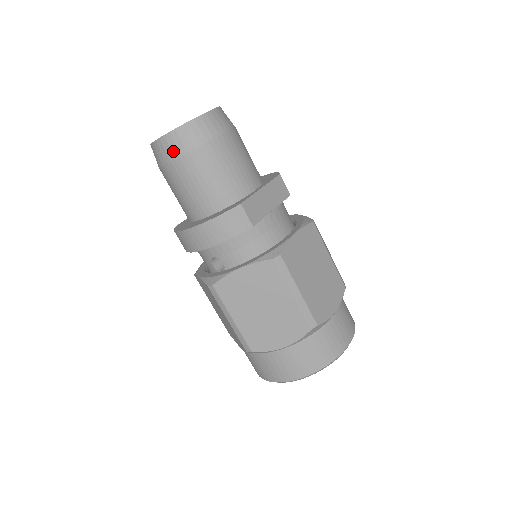
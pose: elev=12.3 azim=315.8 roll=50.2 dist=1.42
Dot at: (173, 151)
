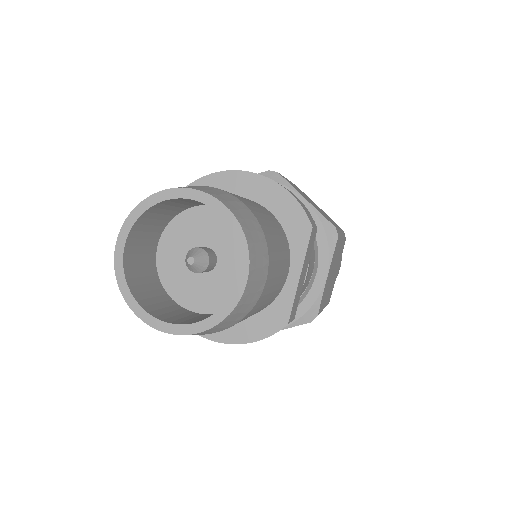
Dot at: occluded
